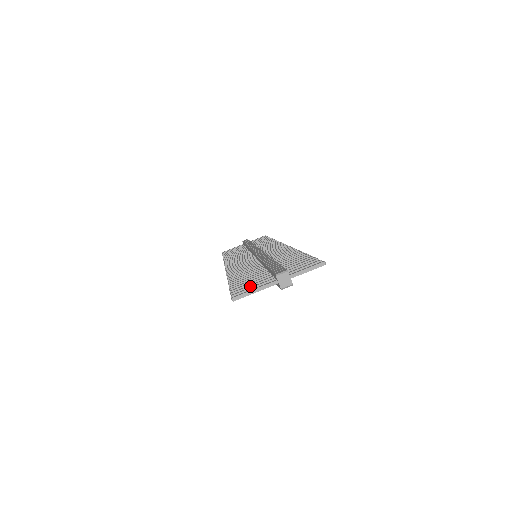
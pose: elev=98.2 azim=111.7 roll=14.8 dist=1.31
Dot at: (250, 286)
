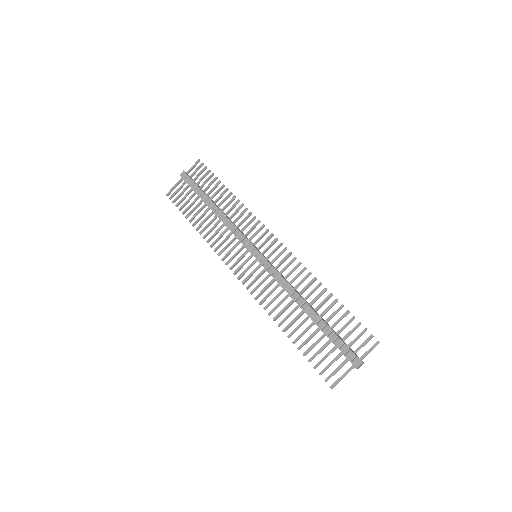
Dot at: (330, 365)
